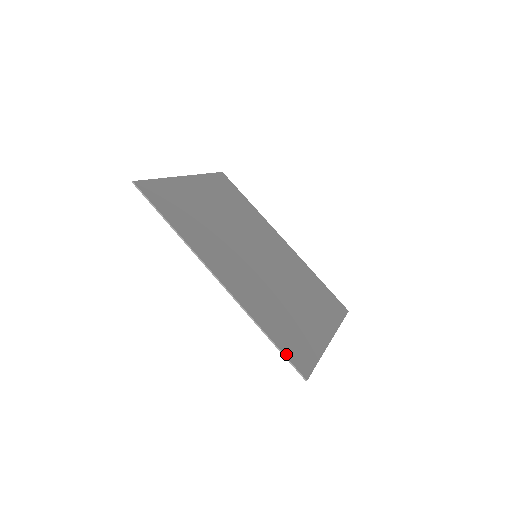
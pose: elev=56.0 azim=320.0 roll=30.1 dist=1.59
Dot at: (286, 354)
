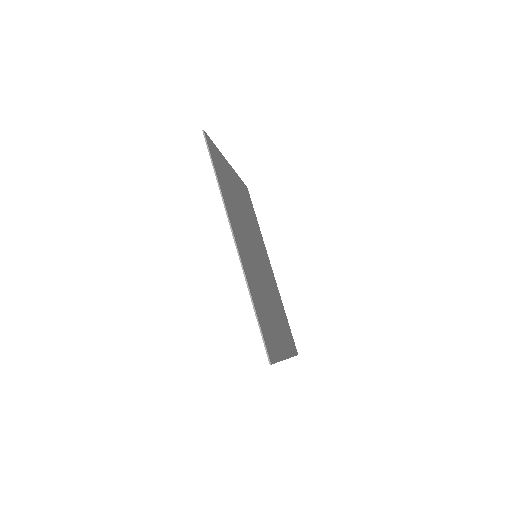
Dot at: (263, 333)
